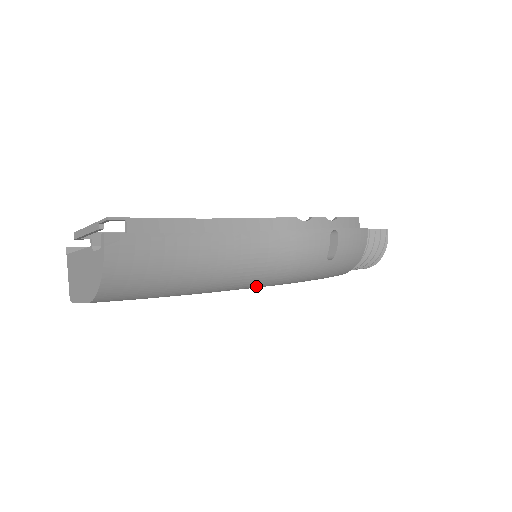
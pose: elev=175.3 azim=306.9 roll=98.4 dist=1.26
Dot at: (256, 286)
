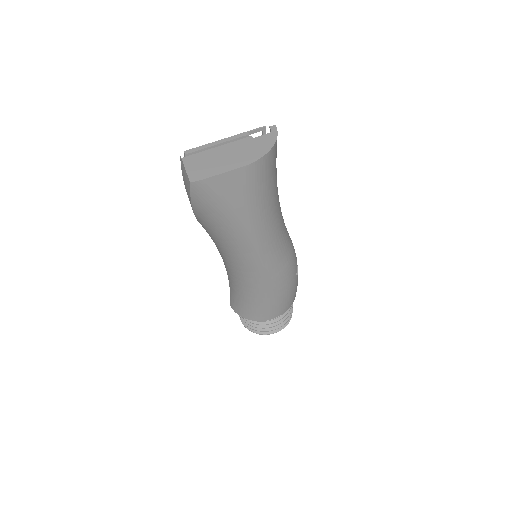
Dot at: (271, 264)
